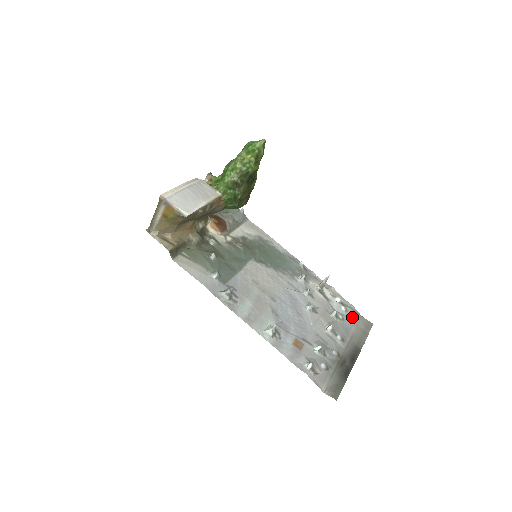
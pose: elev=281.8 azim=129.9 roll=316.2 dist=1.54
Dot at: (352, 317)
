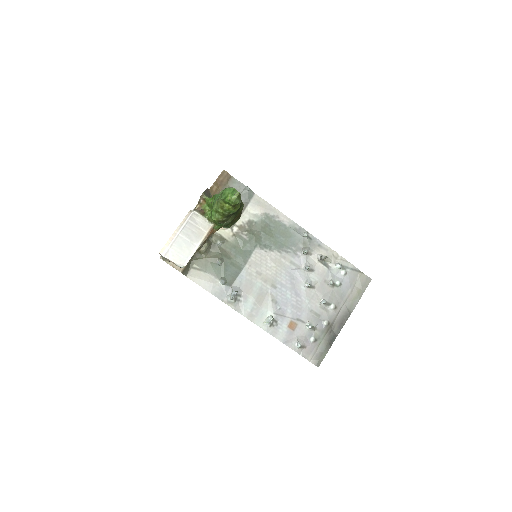
Dot at: (351, 278)
